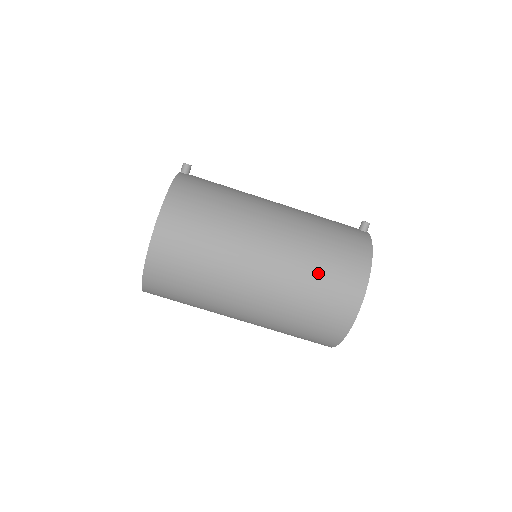
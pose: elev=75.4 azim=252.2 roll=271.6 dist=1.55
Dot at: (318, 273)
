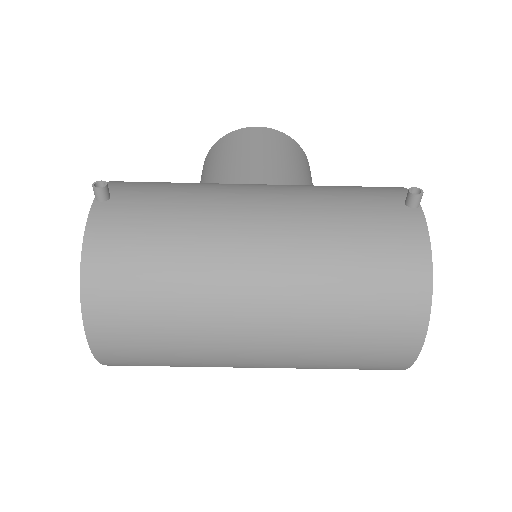
Dot at: (346, 325)
